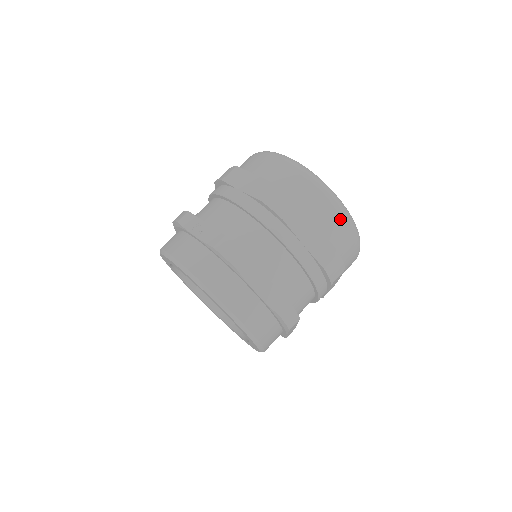
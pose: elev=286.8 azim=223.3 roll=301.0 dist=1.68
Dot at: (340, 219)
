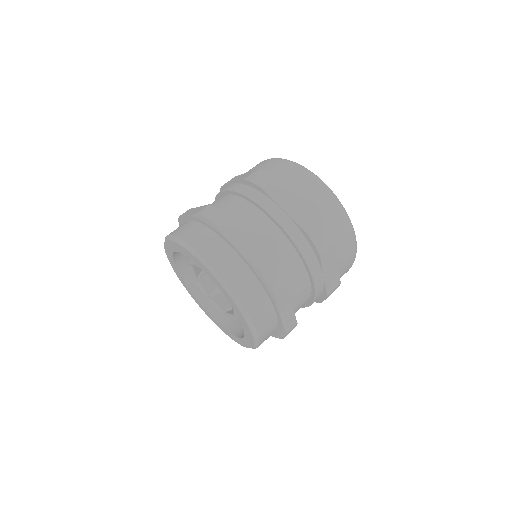
Dot at: (320, 192)
